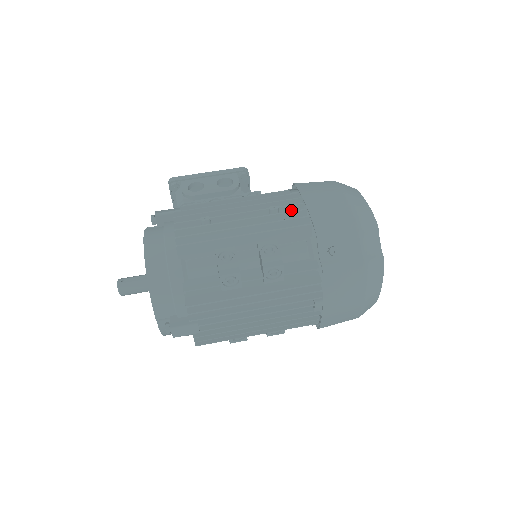
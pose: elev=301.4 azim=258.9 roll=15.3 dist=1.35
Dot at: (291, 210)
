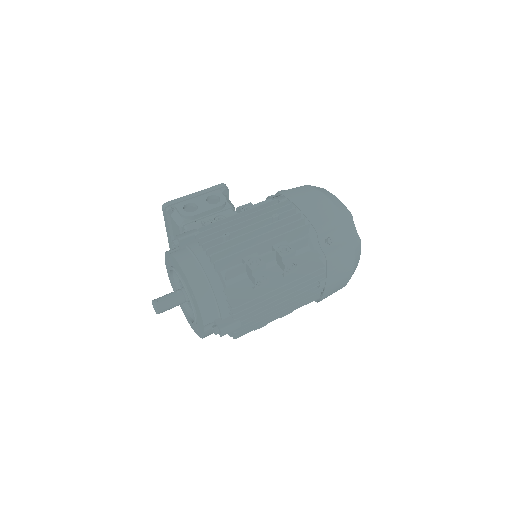
Dot at: (287, 215)
